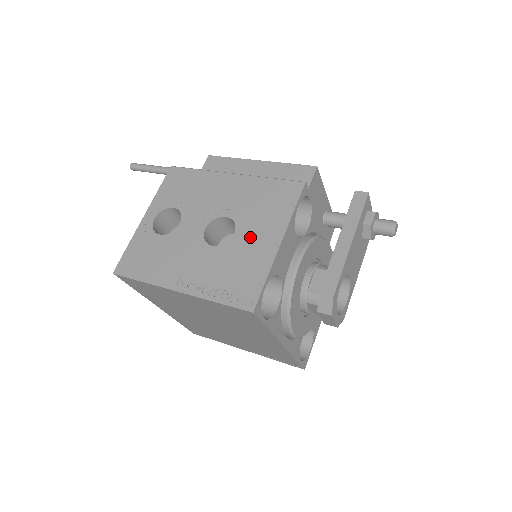
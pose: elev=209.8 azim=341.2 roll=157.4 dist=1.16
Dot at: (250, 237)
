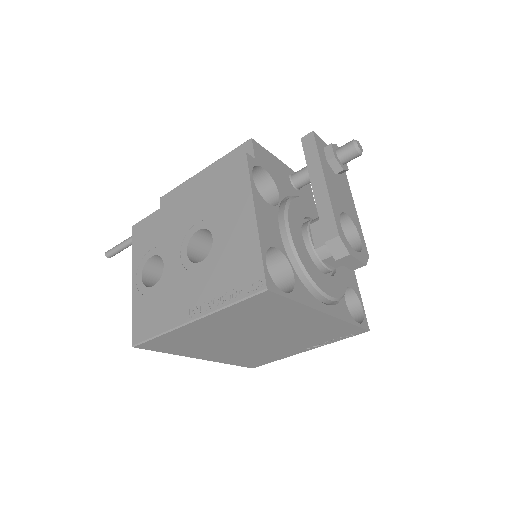
Dot at: (227, 231)
